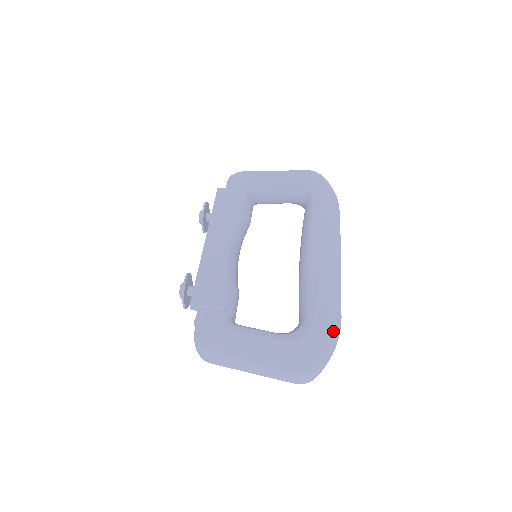
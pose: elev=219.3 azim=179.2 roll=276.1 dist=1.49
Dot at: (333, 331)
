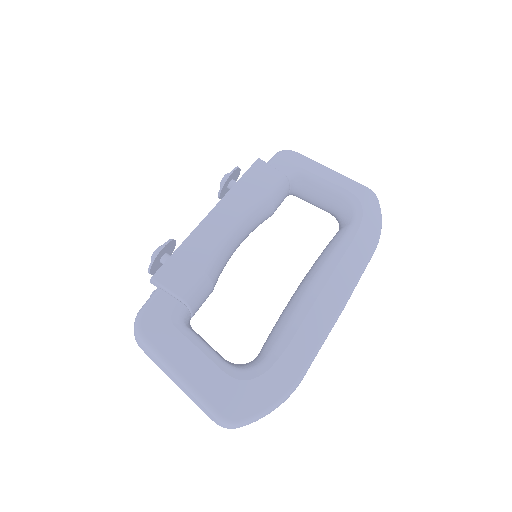
Dot at: (285, 390)
